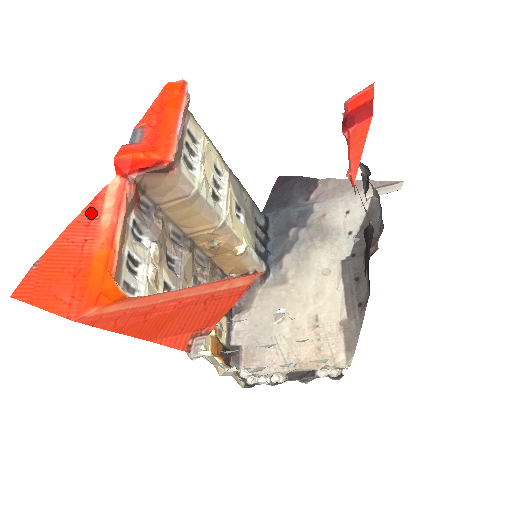
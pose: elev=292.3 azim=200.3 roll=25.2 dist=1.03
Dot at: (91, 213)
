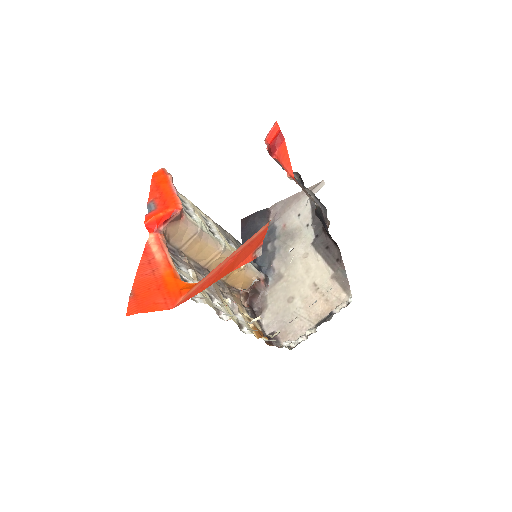
Dot at: (147, 257)
